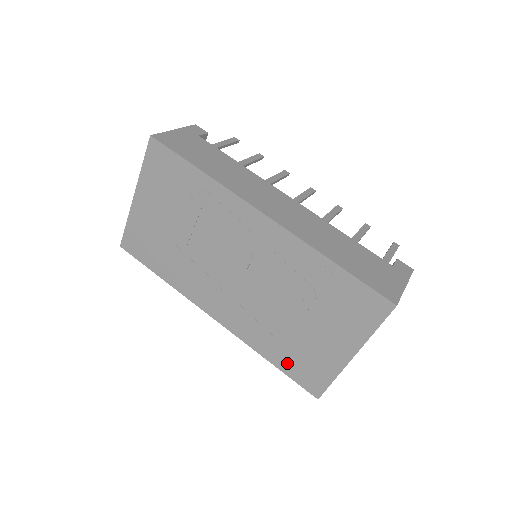
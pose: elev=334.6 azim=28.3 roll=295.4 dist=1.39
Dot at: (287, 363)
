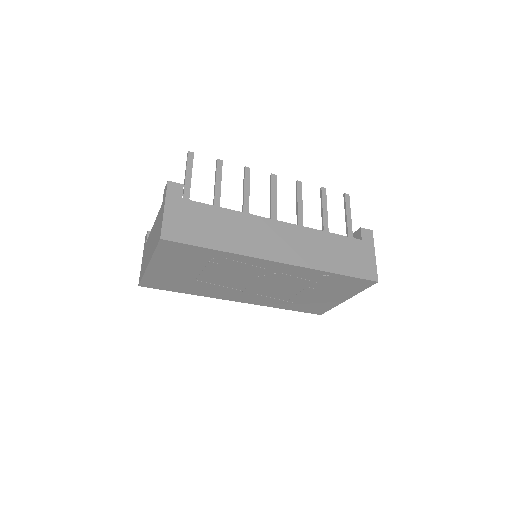
Dot at: (298, 308)
